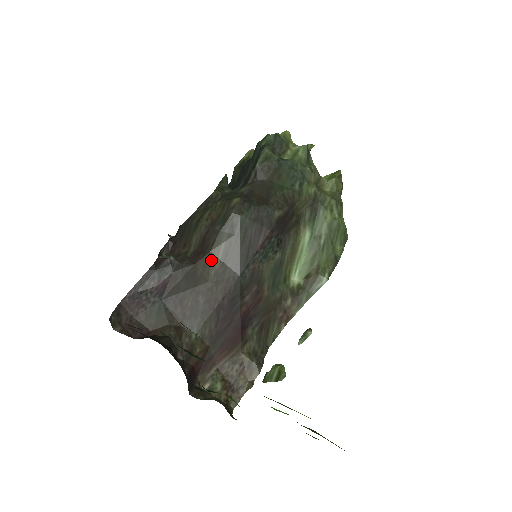
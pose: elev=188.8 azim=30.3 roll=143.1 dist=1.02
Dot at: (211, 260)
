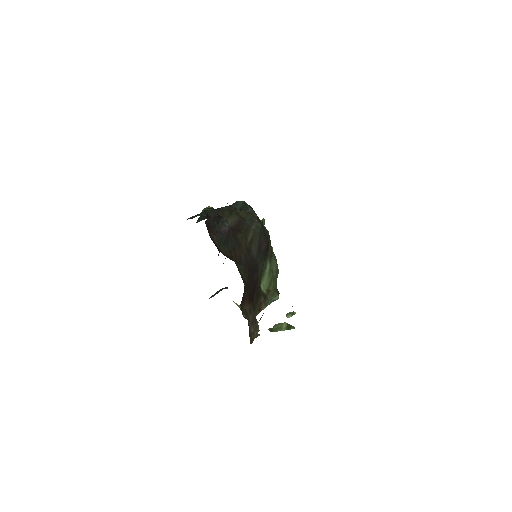
Dot at: (245, 238)
